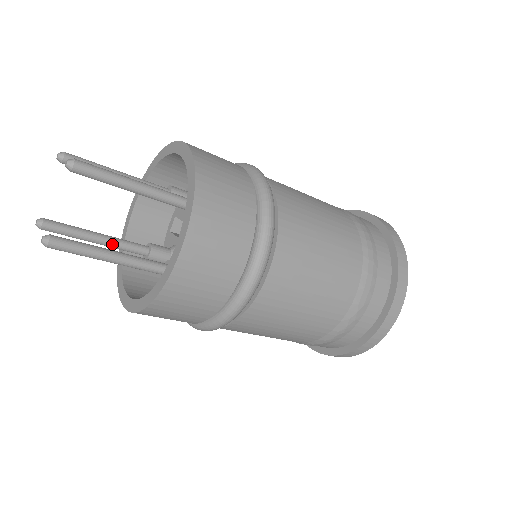
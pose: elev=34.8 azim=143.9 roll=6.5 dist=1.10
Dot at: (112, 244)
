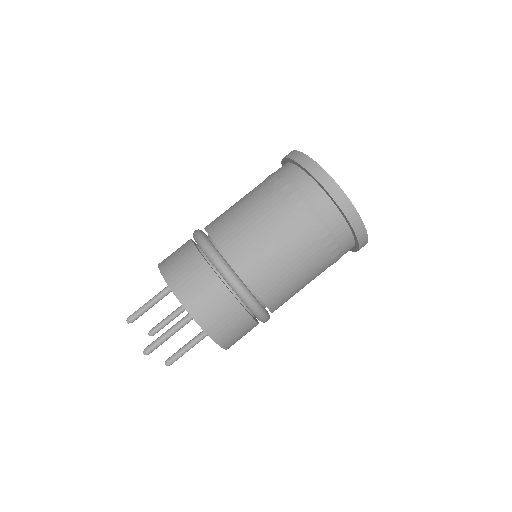
Dot at: occluded
